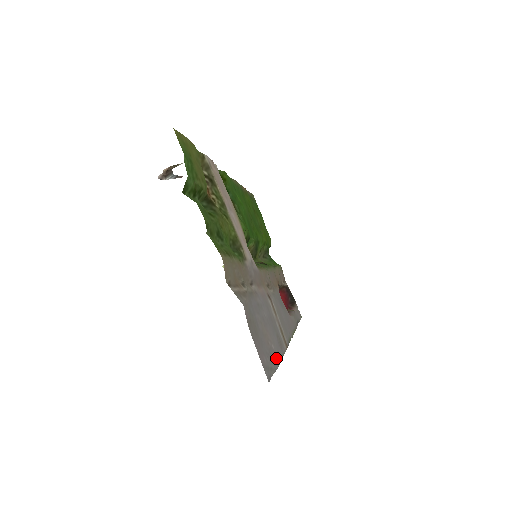
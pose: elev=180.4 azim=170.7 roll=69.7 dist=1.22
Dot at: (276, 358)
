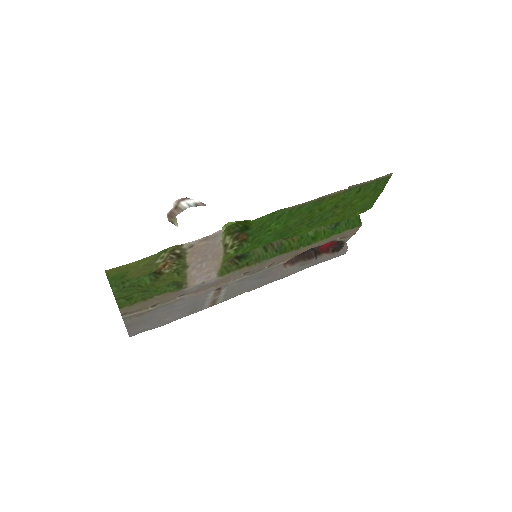
Dot at: (165, 323)
